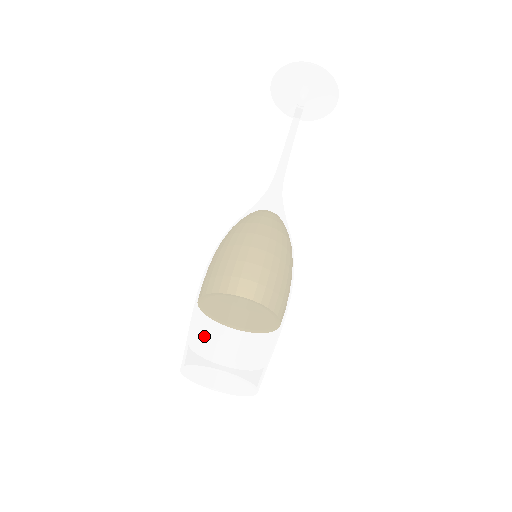
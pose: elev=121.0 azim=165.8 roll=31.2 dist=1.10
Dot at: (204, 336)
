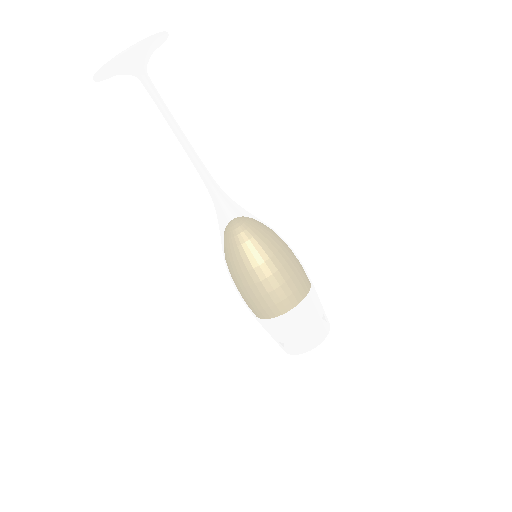
Dot at: (278, 341)
